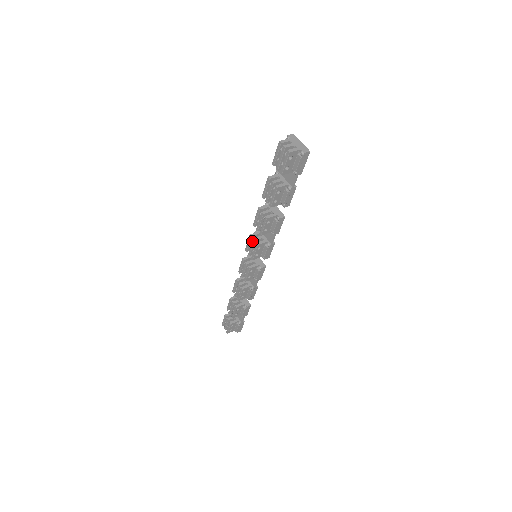
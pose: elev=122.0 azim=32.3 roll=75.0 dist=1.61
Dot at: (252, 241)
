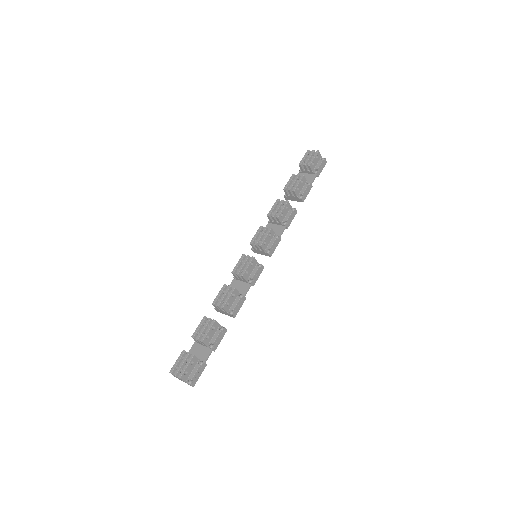
Dot at: (263, 229)
